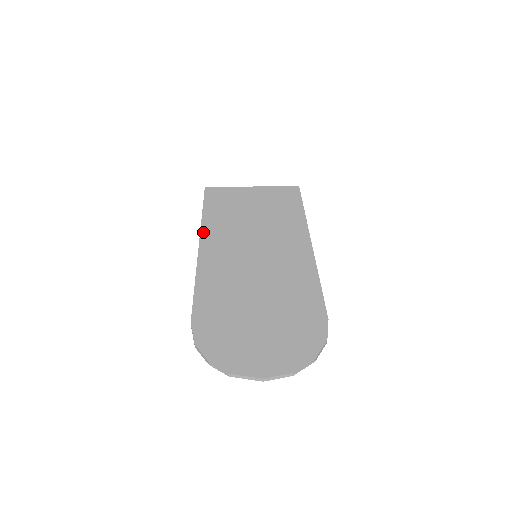
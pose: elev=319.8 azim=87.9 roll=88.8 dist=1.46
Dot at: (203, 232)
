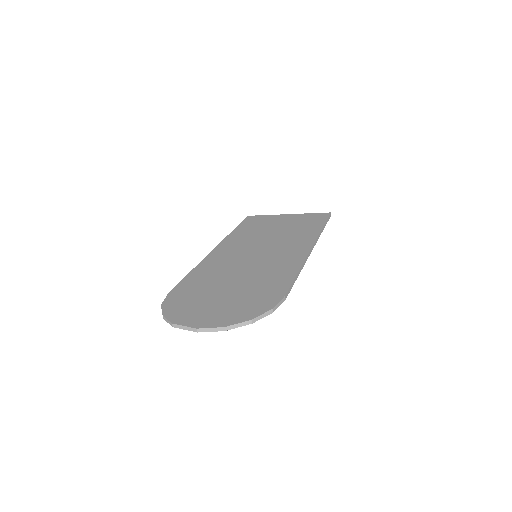
Dot at: (224, 241)
